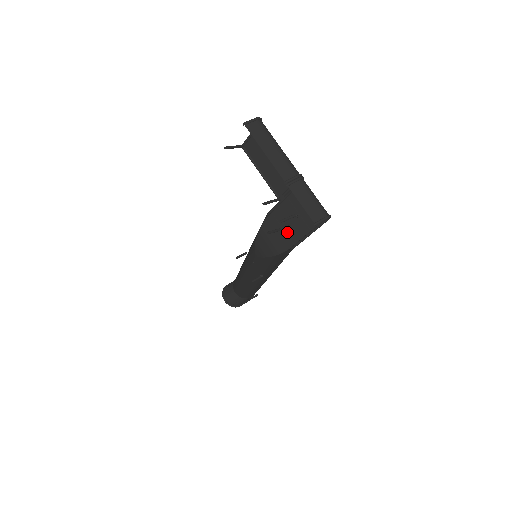
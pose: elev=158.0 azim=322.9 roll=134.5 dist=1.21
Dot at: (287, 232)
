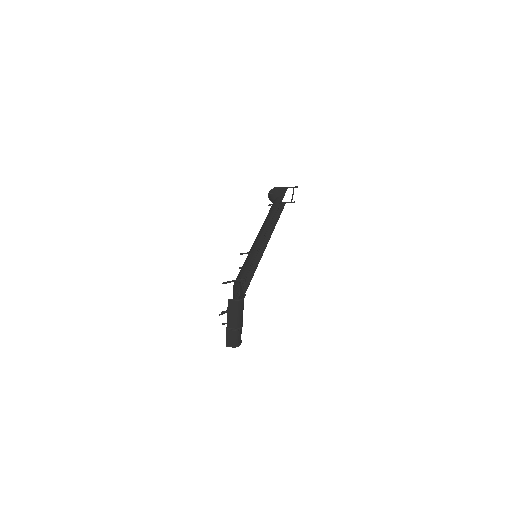
Dot at: occluded
